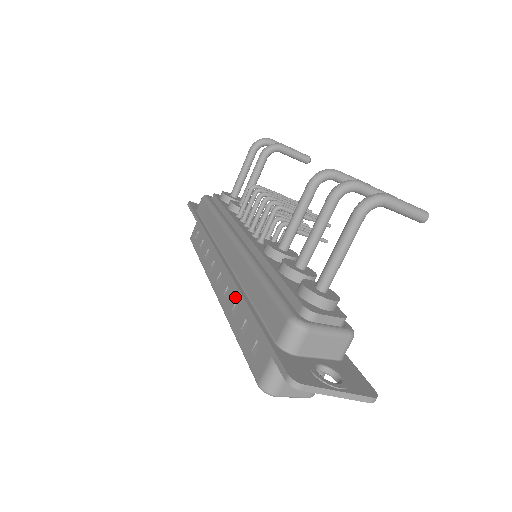
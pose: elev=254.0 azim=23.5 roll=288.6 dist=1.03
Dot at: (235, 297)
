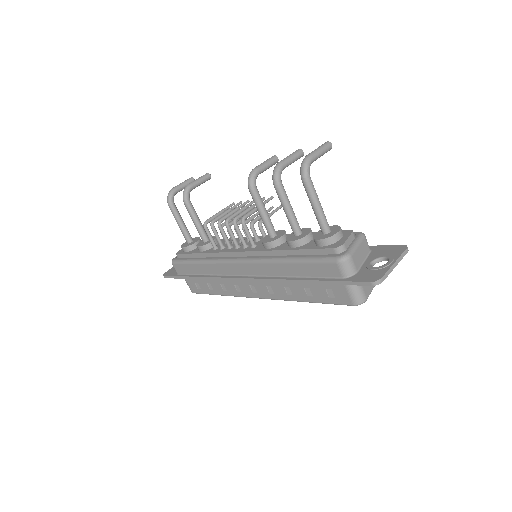
Dot at: (281, 286)
